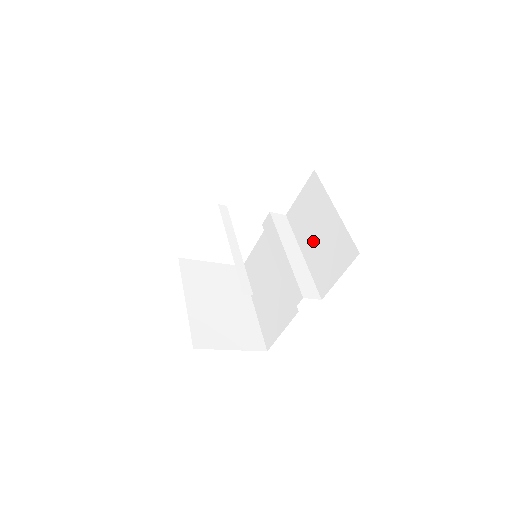
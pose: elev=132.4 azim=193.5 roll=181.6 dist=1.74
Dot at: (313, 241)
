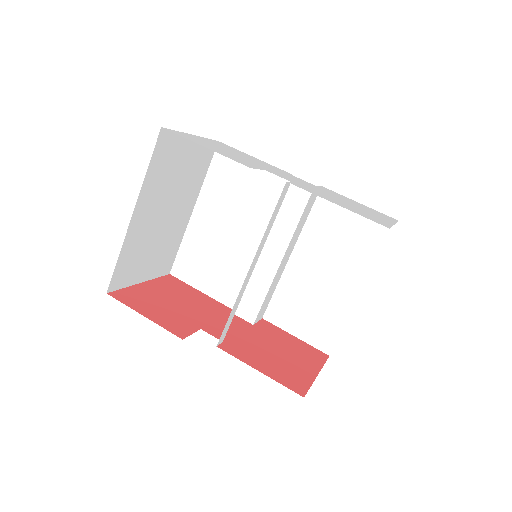
Dot at: (312, 270)
